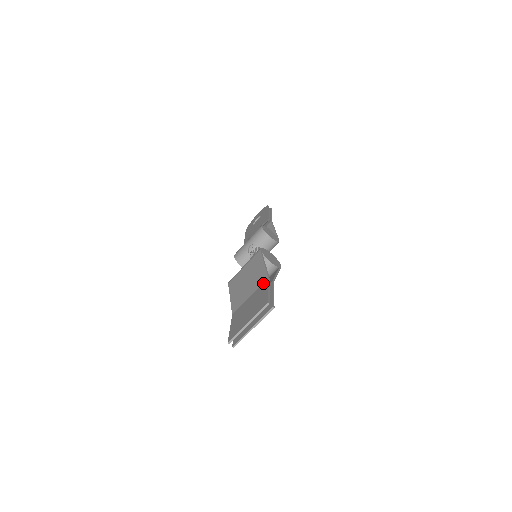
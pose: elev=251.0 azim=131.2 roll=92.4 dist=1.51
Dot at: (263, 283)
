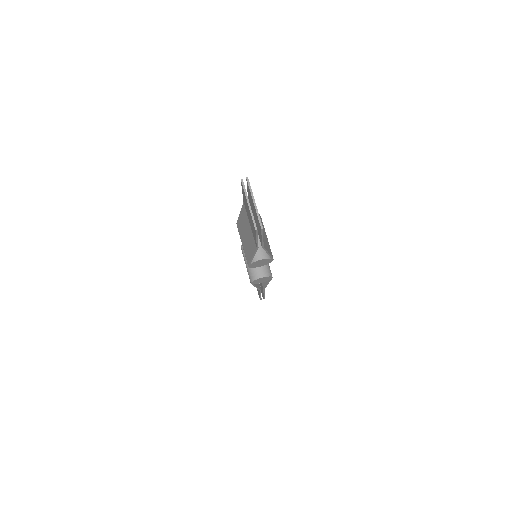
Dot at: (244, 207)
